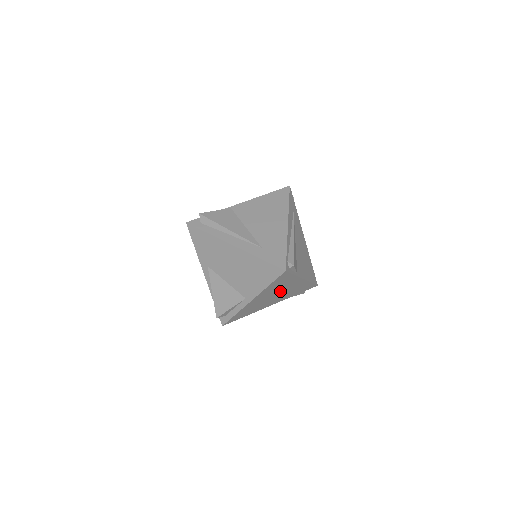
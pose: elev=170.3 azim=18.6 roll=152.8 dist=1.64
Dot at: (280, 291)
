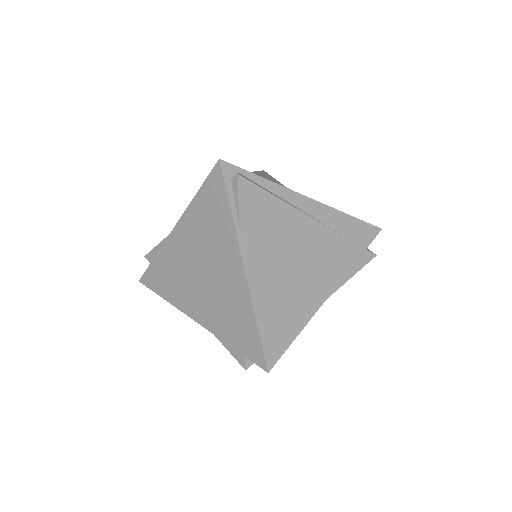
Dot at: (210, 265)
